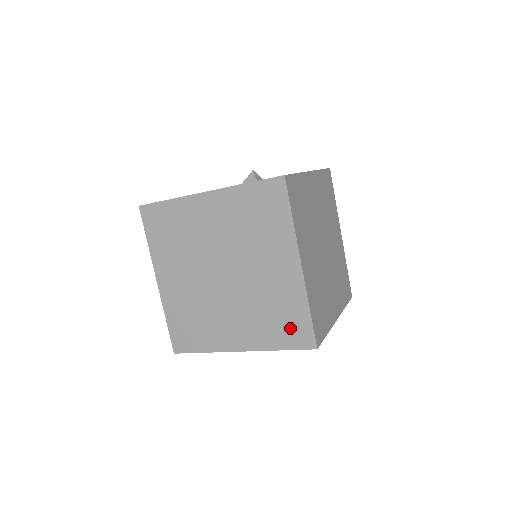
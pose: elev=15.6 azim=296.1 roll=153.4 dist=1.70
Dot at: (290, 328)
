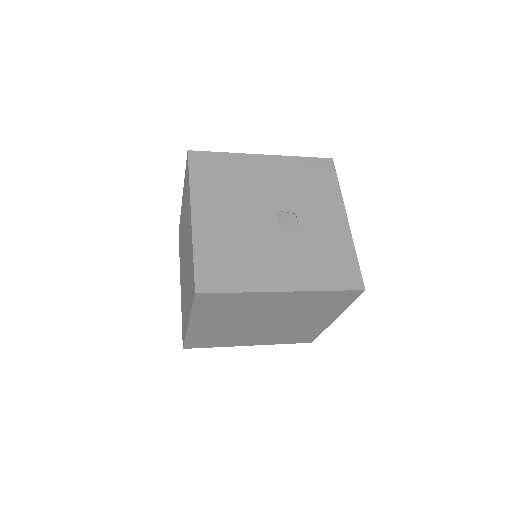
Dot at: (300, 338)
